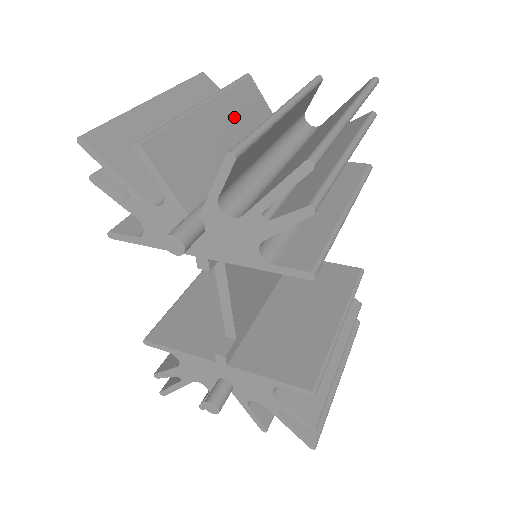
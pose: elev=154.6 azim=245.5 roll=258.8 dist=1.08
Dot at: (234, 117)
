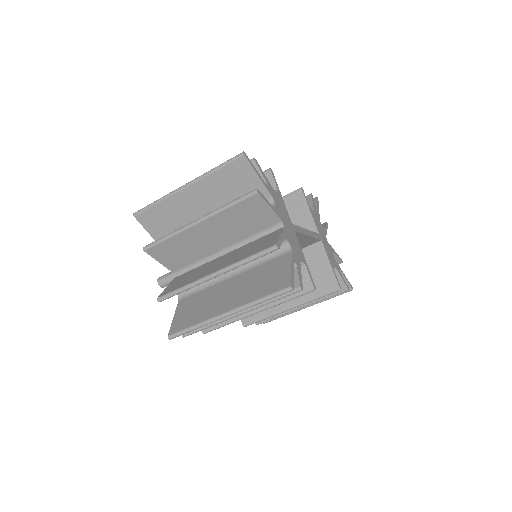
Dot at: (225, 225)
